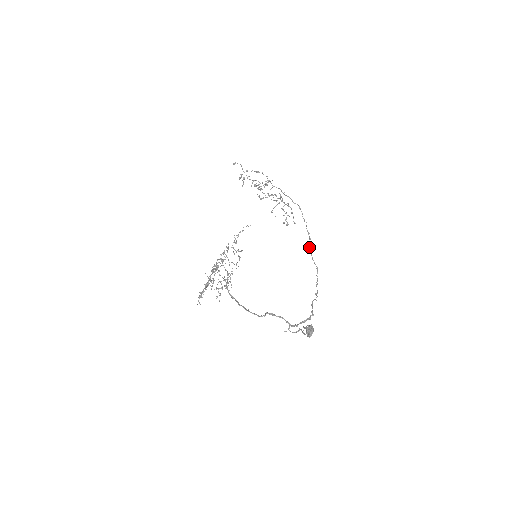
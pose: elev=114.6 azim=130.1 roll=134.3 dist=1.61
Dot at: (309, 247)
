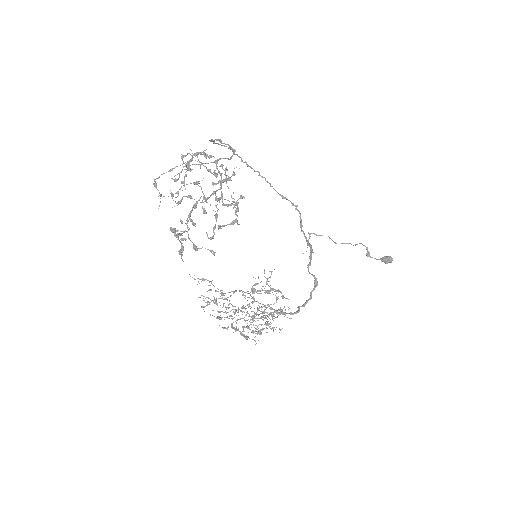
Dot at: occluded
